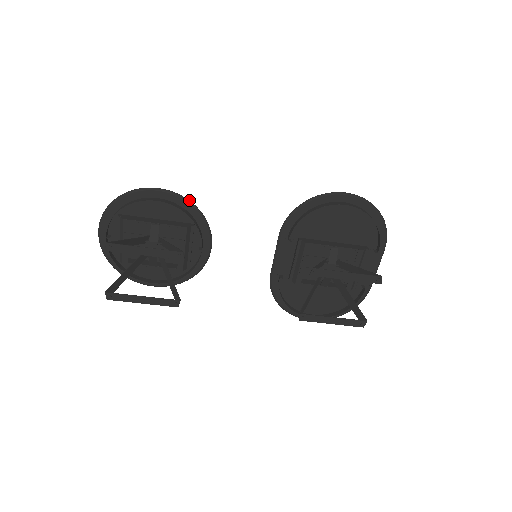
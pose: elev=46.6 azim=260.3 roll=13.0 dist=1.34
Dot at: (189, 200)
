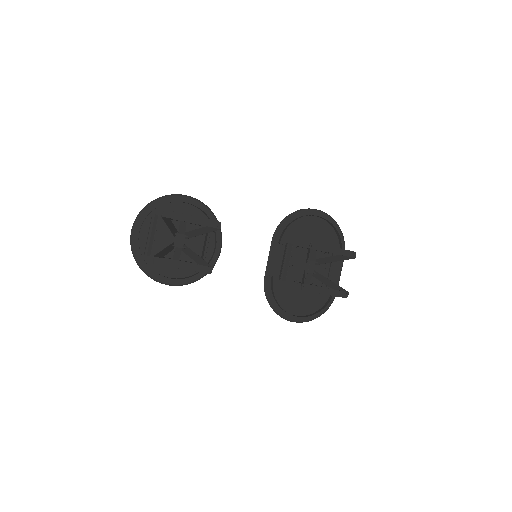
Dot at: (208, 207)
